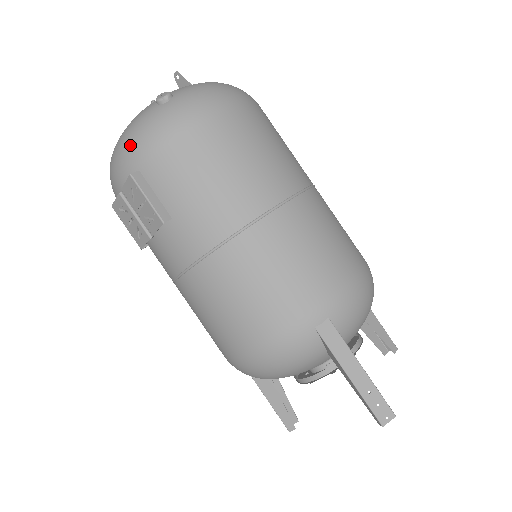
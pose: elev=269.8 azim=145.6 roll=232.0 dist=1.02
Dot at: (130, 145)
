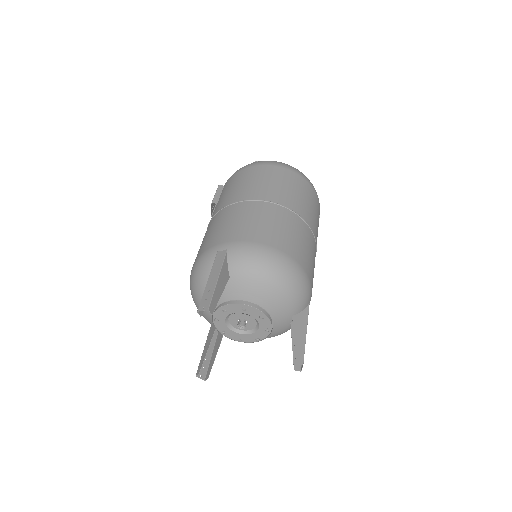
Dot at: occluded
